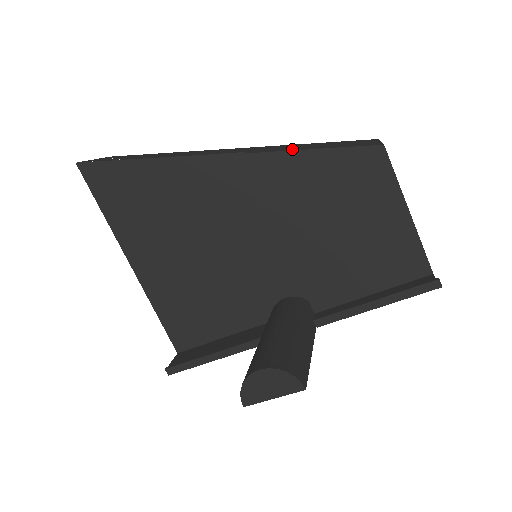
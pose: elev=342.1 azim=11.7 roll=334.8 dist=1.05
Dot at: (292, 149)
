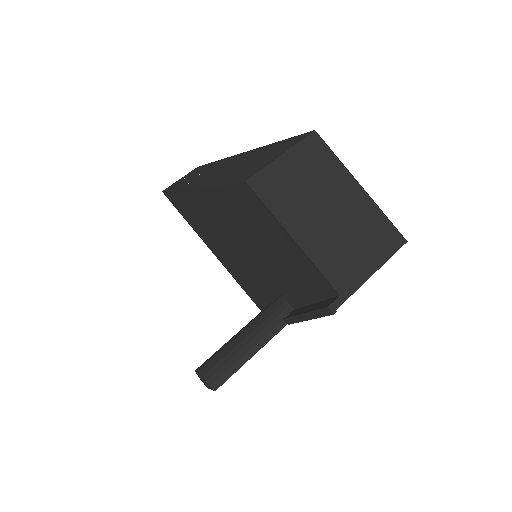
Dot at: (219, 181)
